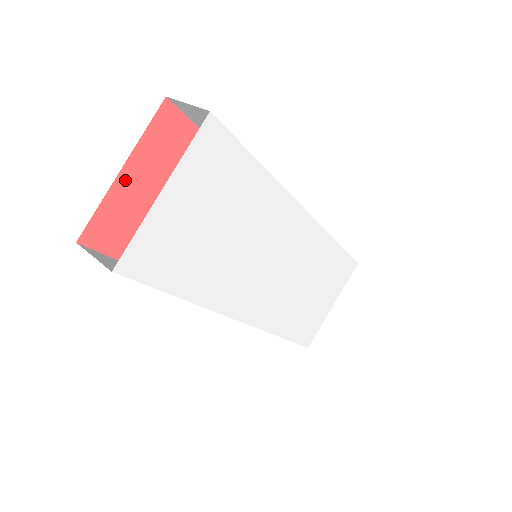
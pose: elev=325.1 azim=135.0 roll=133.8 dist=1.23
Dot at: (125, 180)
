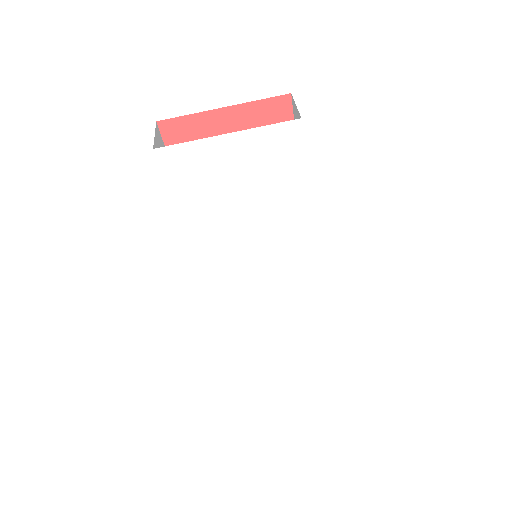
Dot at: (220, 116)
